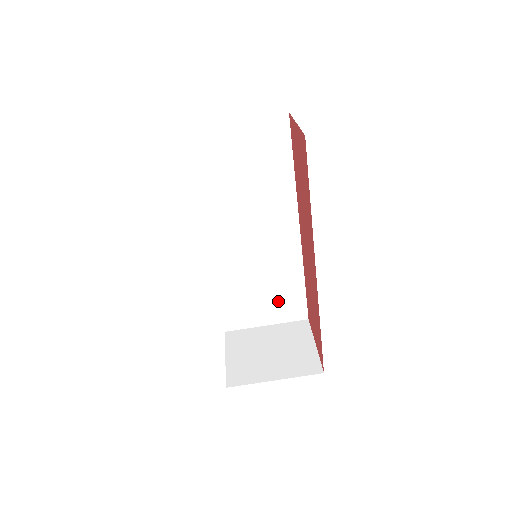
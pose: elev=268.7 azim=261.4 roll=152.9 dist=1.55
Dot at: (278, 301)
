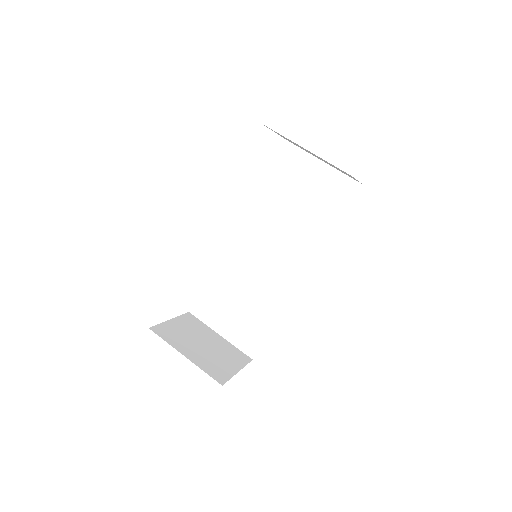
Dot at: (244, 322)
